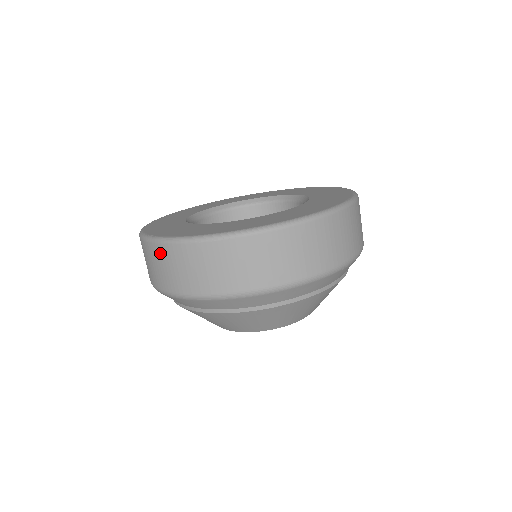
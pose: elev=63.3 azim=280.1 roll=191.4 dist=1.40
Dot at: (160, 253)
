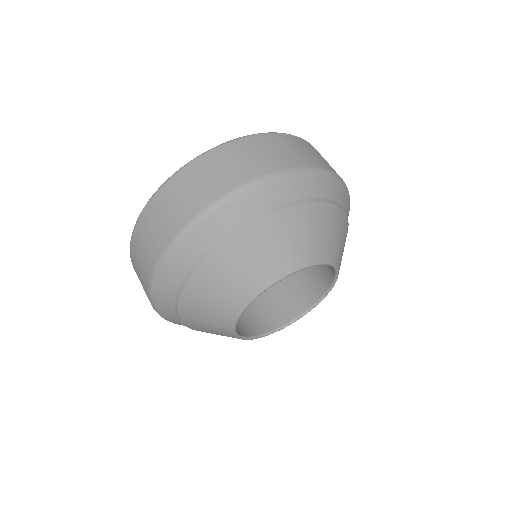
Dot at: (136, 241)
